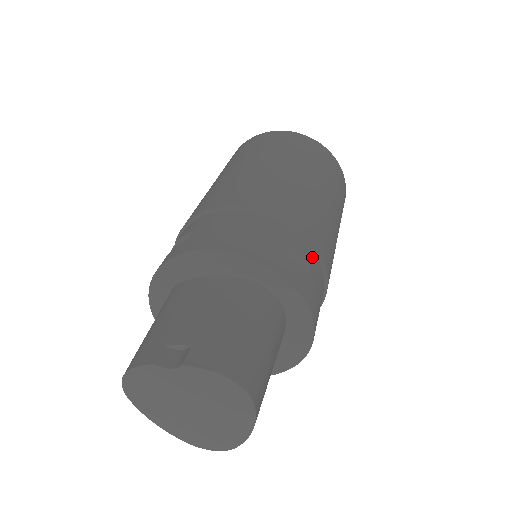
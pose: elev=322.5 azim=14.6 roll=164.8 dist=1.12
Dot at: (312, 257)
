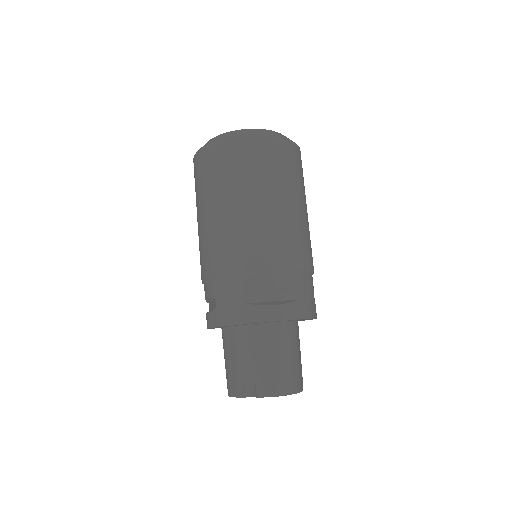
Dot at: (296, 278)
